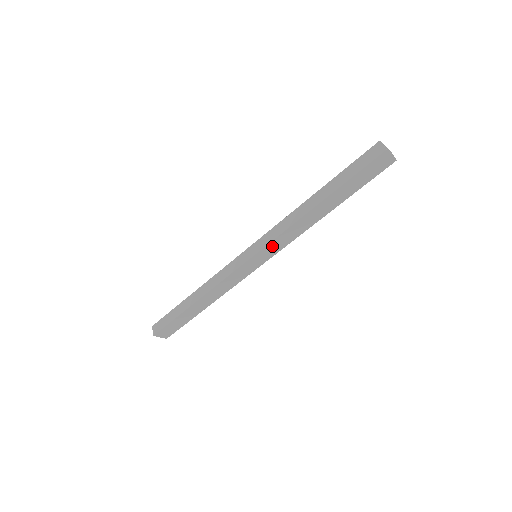
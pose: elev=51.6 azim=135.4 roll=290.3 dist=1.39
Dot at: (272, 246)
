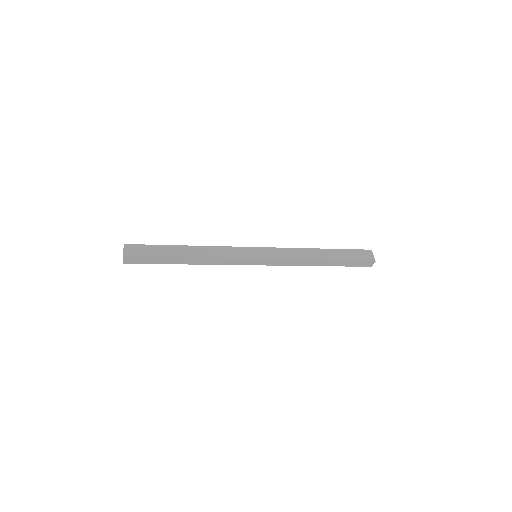
Dot at: occluded
